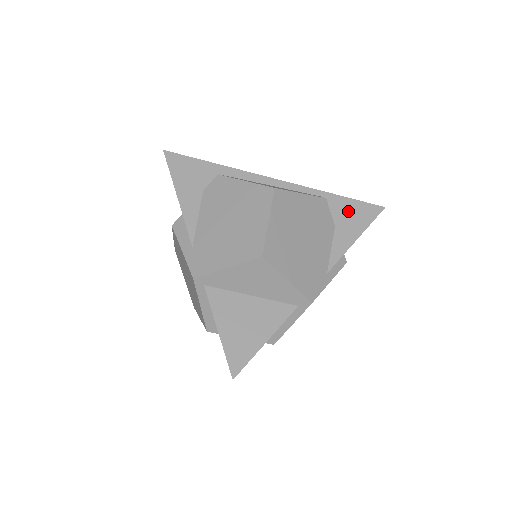
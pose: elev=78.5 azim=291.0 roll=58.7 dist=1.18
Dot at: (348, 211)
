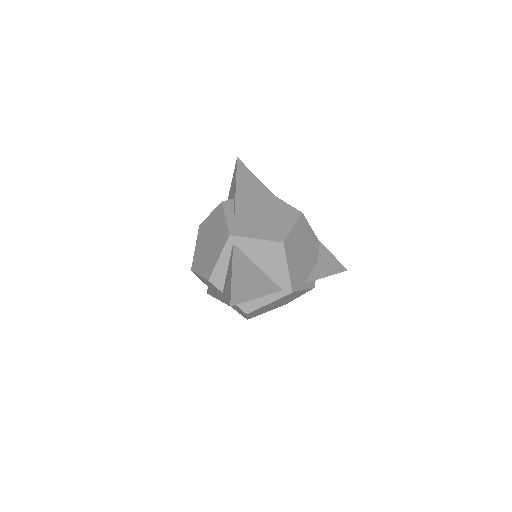
Dot at: (327, 258)
